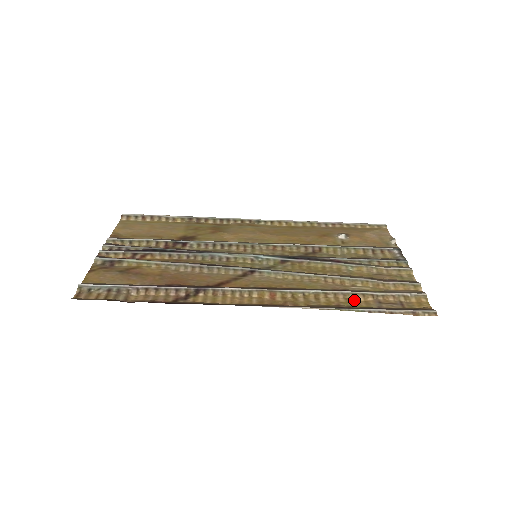
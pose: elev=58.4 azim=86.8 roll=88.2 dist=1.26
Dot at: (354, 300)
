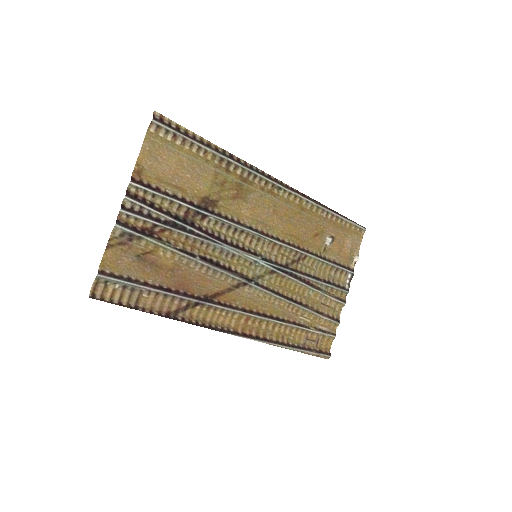
Dot at: (294, 333)
